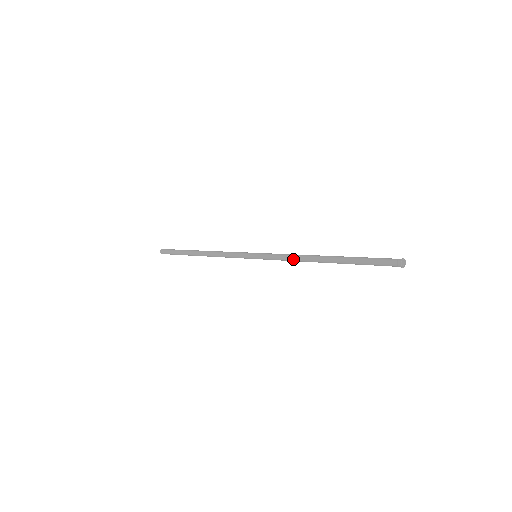
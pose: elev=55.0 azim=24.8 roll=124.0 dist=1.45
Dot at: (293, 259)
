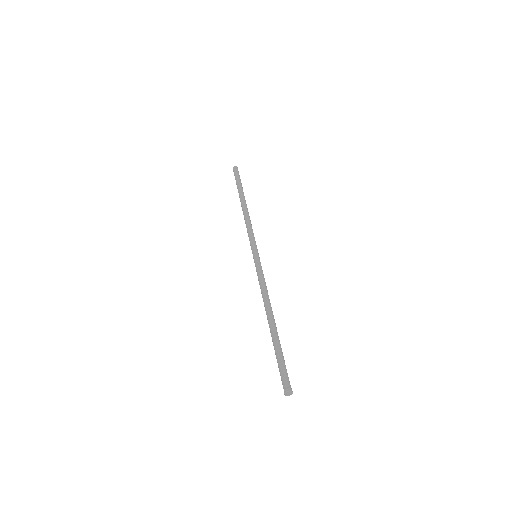
Dot at: (262, 294)
